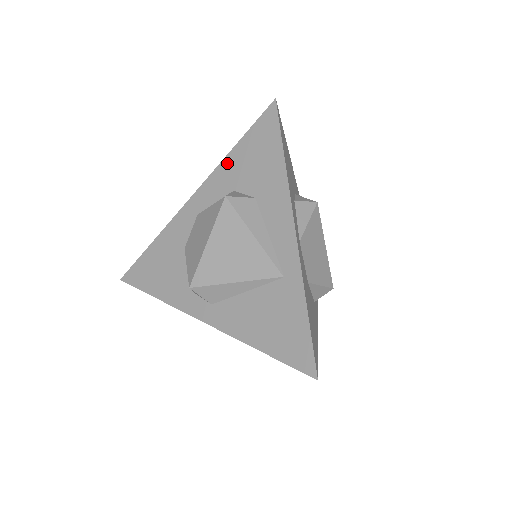
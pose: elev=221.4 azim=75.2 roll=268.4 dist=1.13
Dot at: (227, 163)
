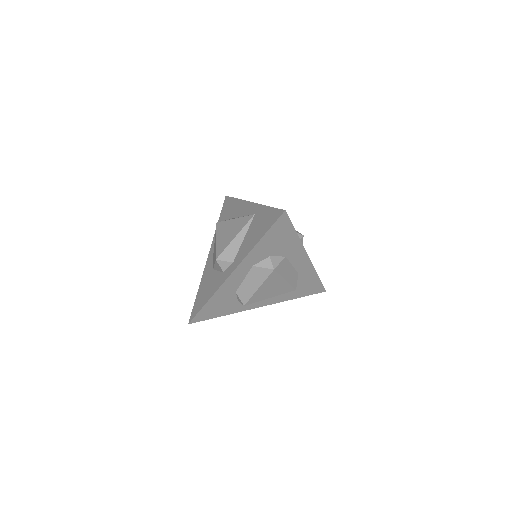
Dot at: occluded
